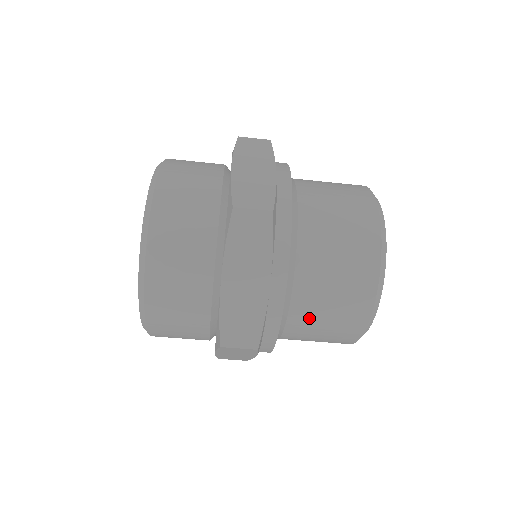
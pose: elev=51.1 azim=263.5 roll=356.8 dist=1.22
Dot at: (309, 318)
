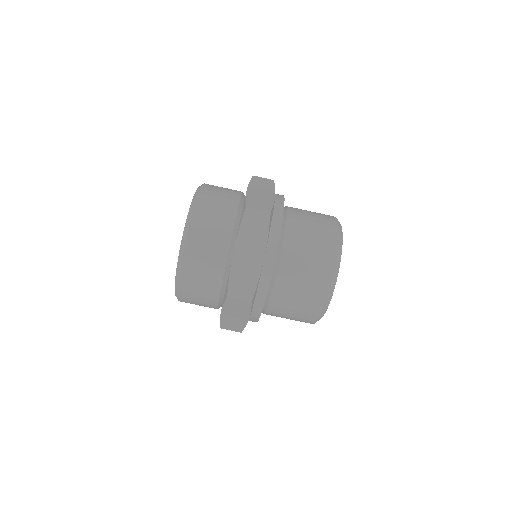
Dot at: (288, 291)
